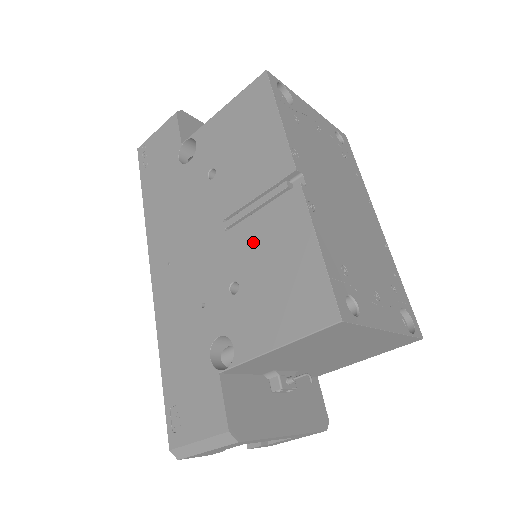
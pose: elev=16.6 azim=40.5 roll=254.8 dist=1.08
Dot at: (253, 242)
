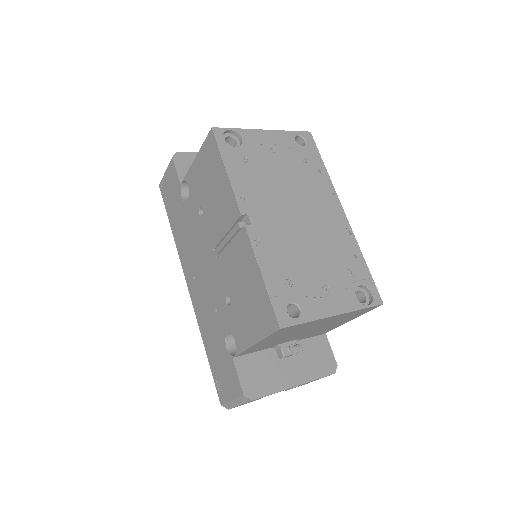
Dot at: (230, 268)
